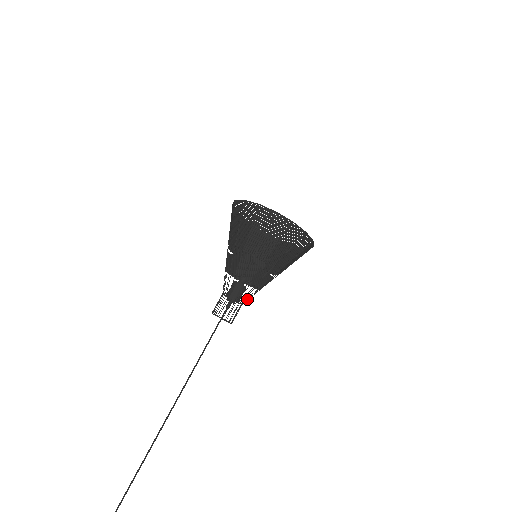
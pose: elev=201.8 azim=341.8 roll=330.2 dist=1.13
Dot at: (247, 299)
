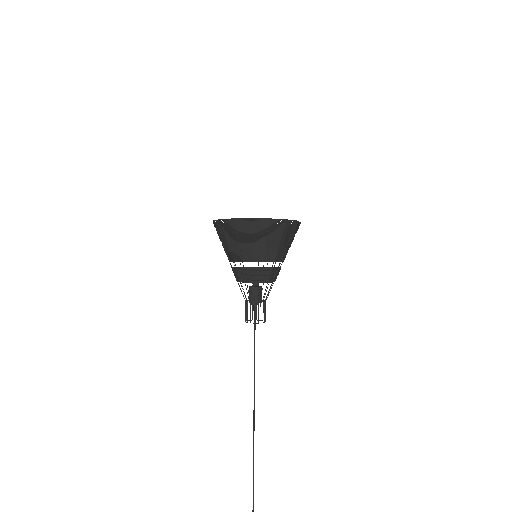
Dot at: (266, 296)
